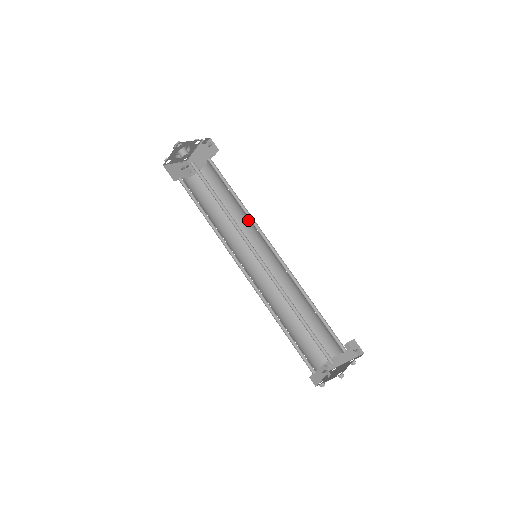
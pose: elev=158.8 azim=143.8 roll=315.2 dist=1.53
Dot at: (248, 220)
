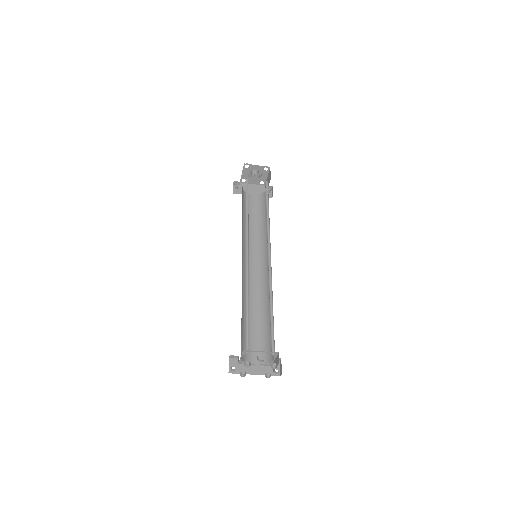
Dot at: (259, 239)
